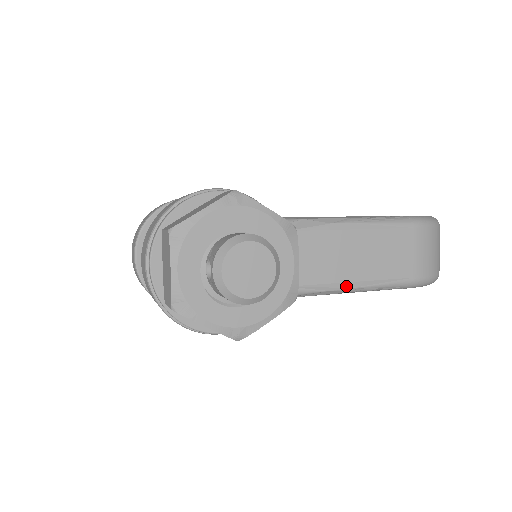
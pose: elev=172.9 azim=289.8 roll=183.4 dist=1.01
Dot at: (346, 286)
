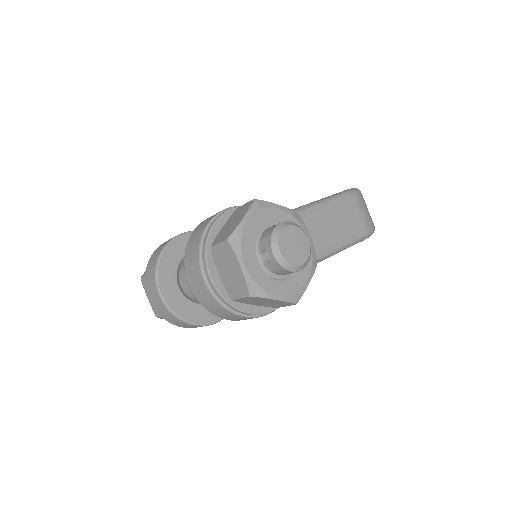
Dot at: (329, 251)
